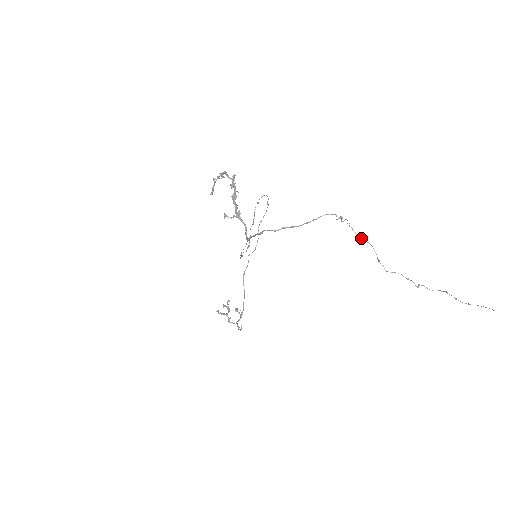
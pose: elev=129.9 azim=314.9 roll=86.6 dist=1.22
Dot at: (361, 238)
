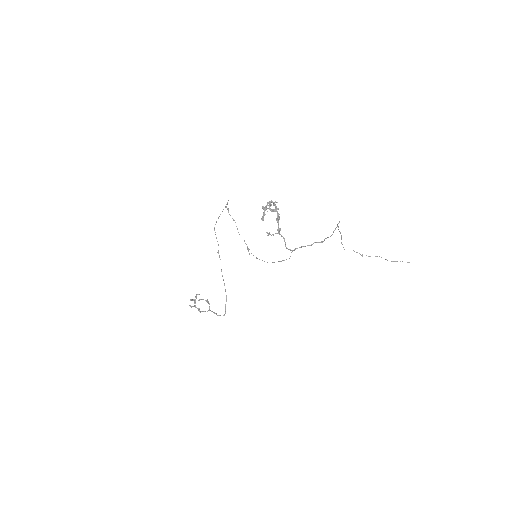
Dot at: (340, 232)
